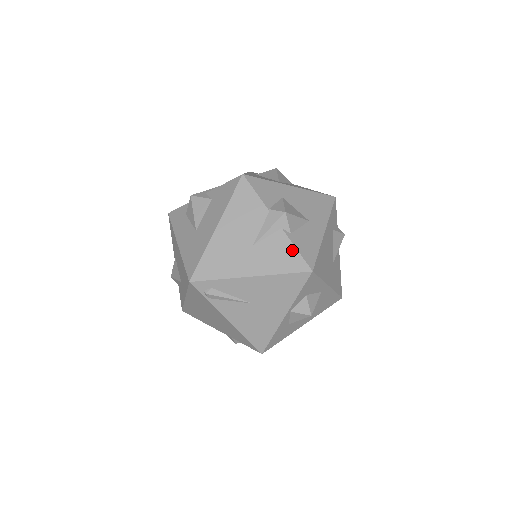
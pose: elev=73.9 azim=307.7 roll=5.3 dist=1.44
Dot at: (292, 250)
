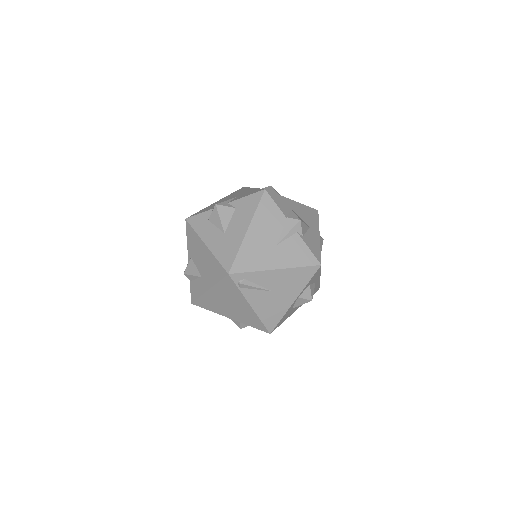
Dot at: (306, 249)
